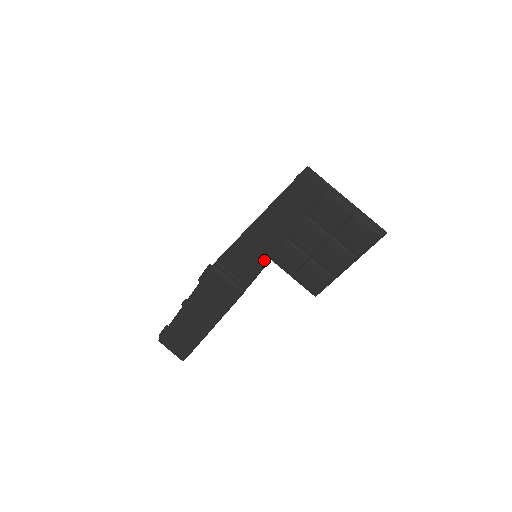
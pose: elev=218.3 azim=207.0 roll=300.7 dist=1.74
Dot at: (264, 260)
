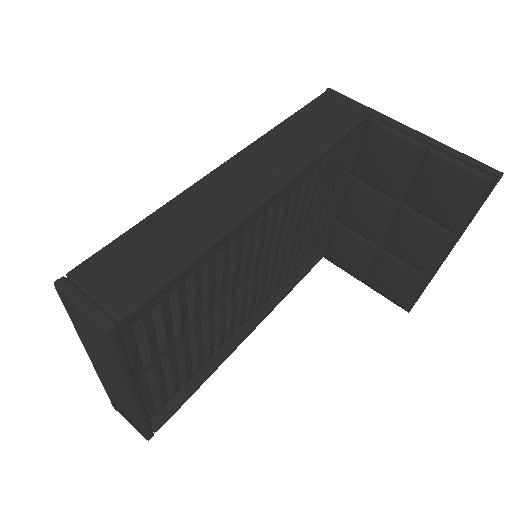
Dot at: (181, 259)
